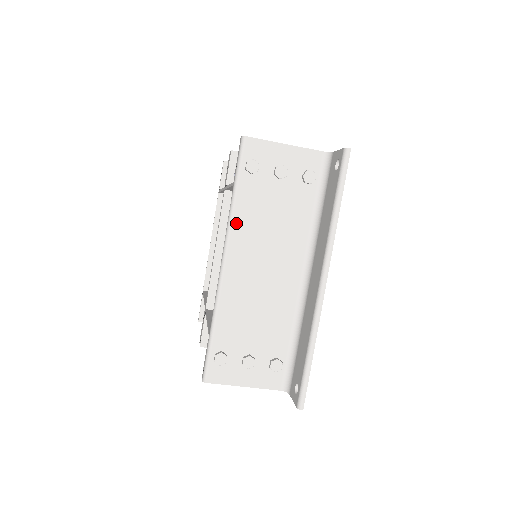
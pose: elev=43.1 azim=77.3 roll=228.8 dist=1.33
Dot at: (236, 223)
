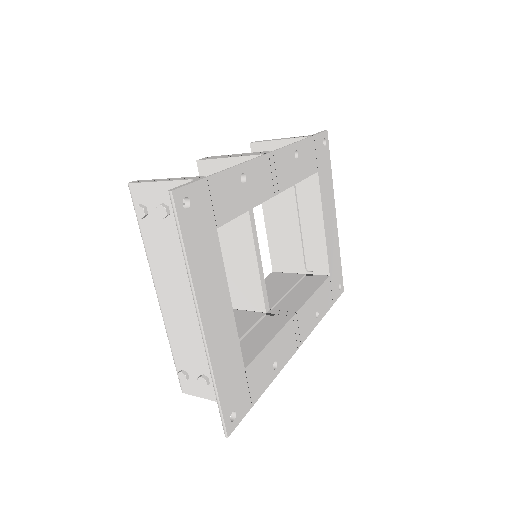
Dot at: (152, 263)
